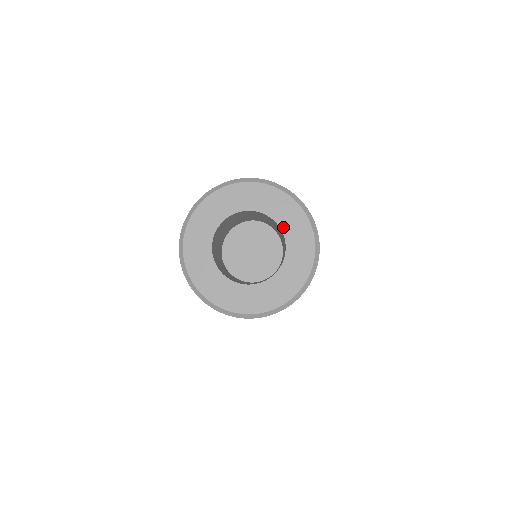
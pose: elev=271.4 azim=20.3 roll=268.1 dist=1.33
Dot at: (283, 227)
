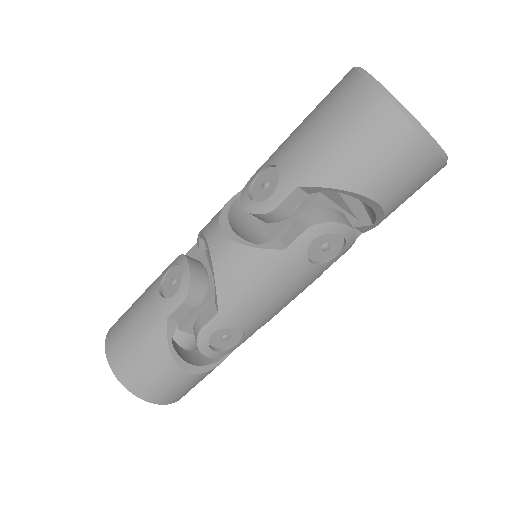
Dot at: occluded
